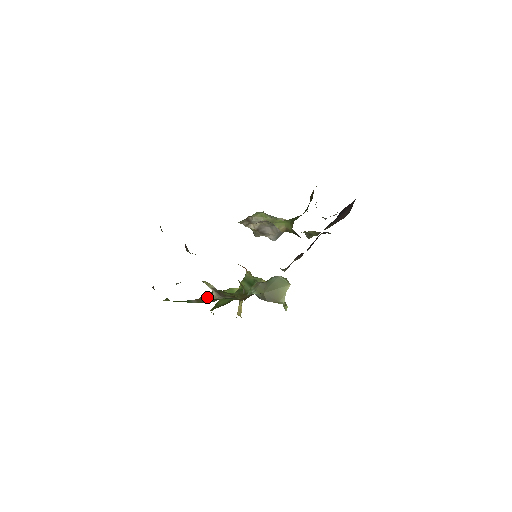
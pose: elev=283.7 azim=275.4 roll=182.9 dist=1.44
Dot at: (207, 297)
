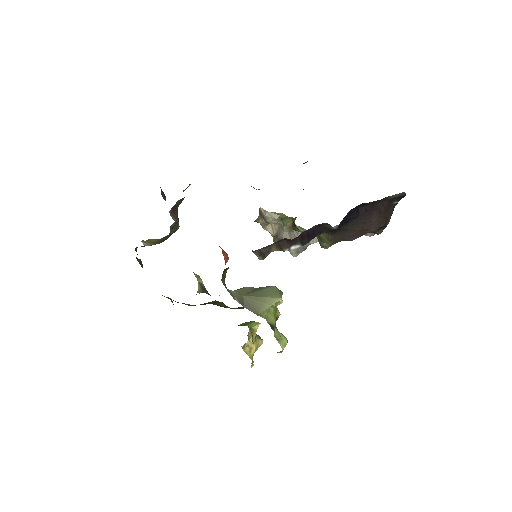
Dot at: occluded
